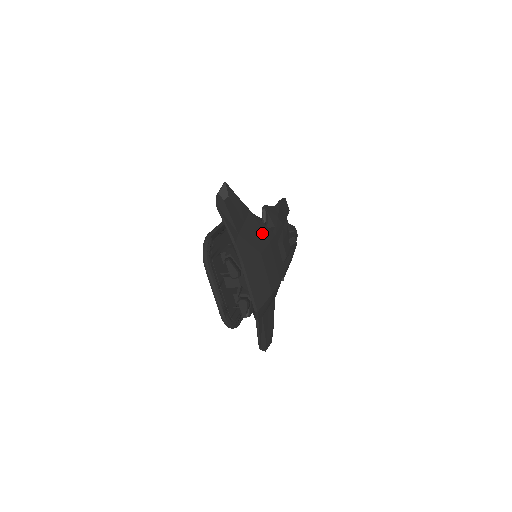
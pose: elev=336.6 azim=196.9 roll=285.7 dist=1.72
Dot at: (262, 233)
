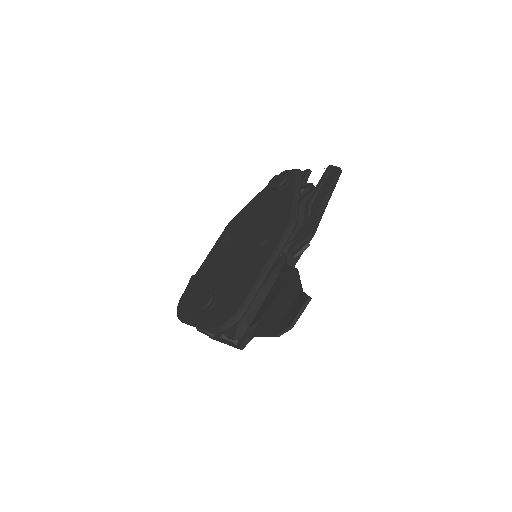
Dot at: occluded
